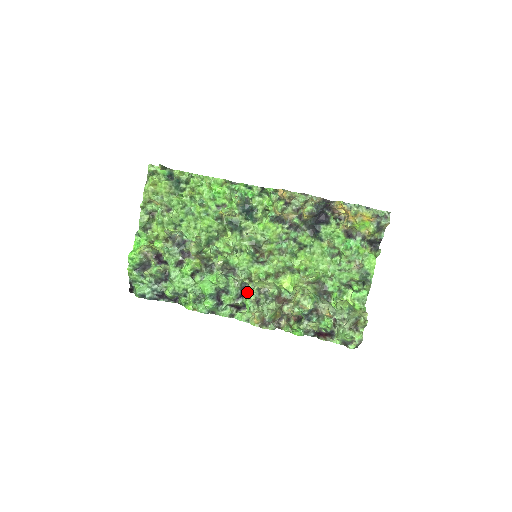
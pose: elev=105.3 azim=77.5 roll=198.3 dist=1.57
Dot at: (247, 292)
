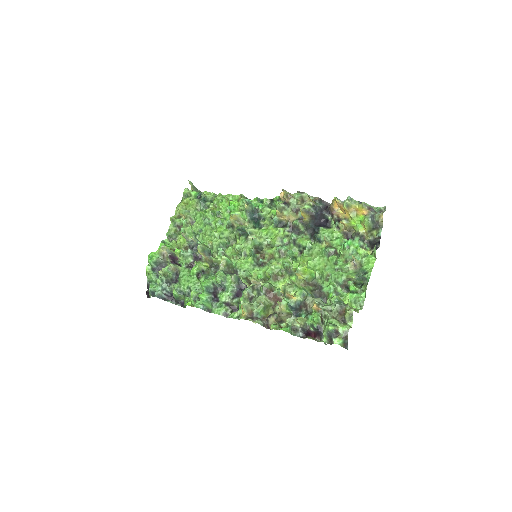
Dot at: (243, 290)
